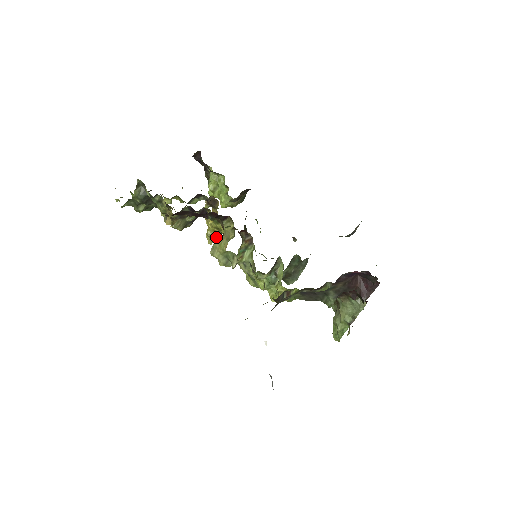
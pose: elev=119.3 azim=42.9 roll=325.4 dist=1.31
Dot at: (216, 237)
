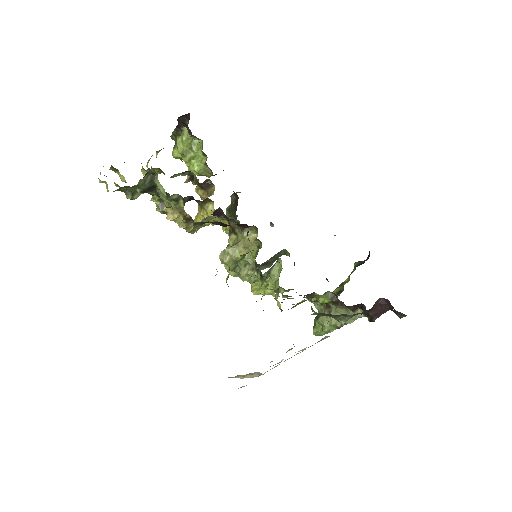
Dot at: (205, 225)
